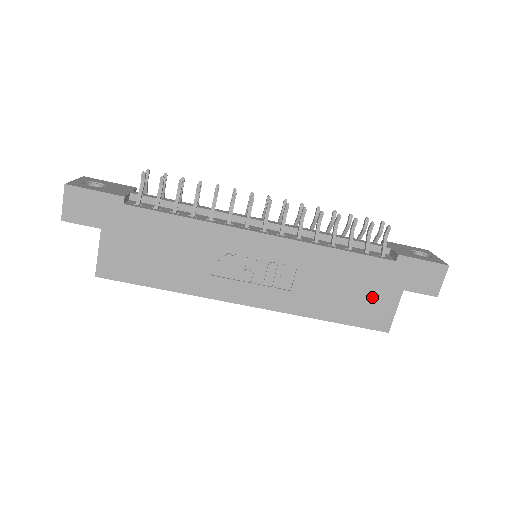
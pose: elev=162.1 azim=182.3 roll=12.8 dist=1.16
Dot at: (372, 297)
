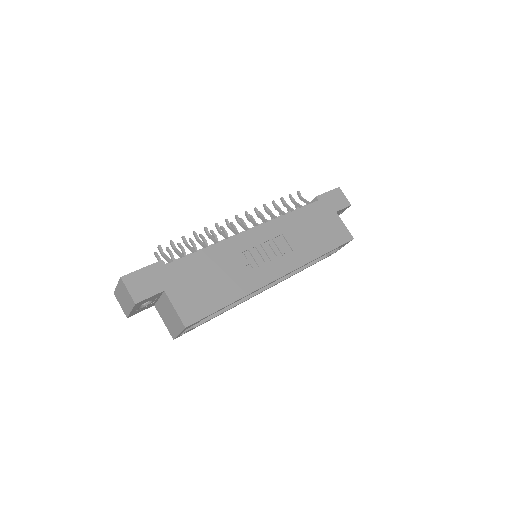
Dot at: (328, 226)
